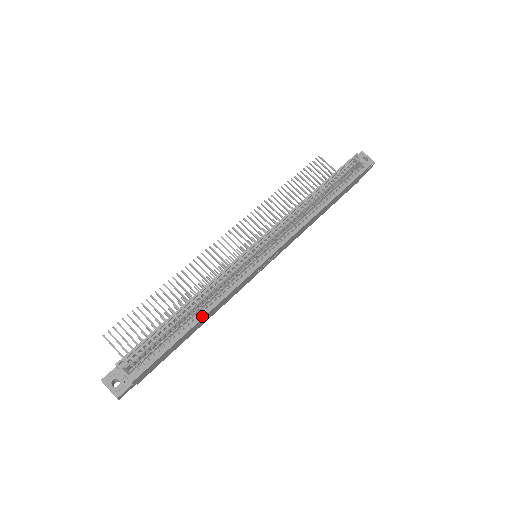
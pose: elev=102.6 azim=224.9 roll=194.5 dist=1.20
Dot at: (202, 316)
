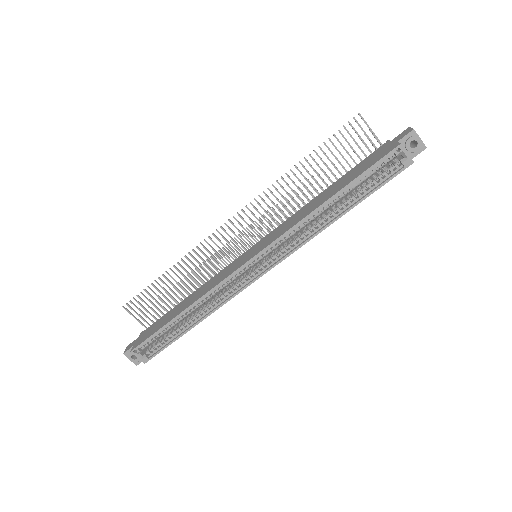
Dot at: (197, 322)
